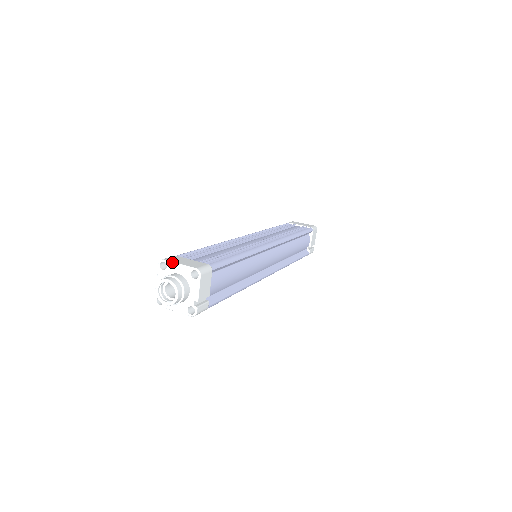
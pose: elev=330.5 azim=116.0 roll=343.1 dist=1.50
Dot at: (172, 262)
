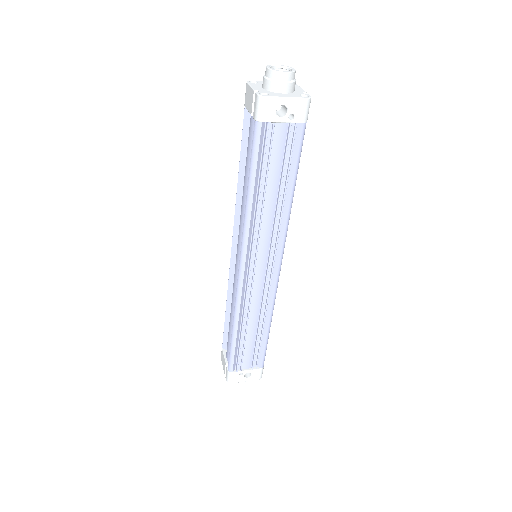
Dot at: (262, 81)
